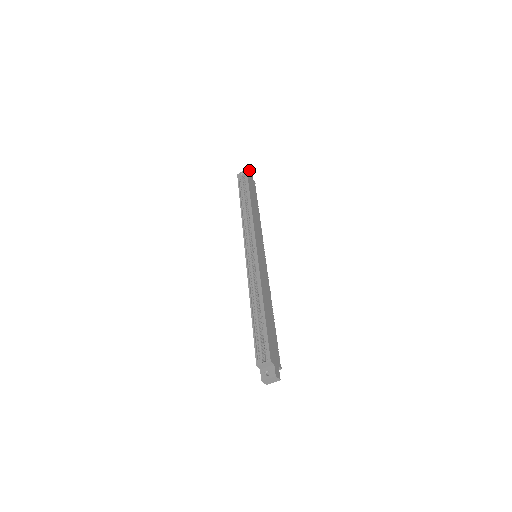
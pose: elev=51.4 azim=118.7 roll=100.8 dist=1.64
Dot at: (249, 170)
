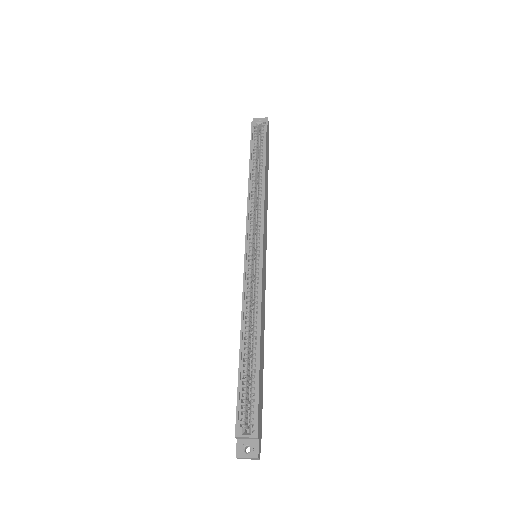
Dot at: occluded
